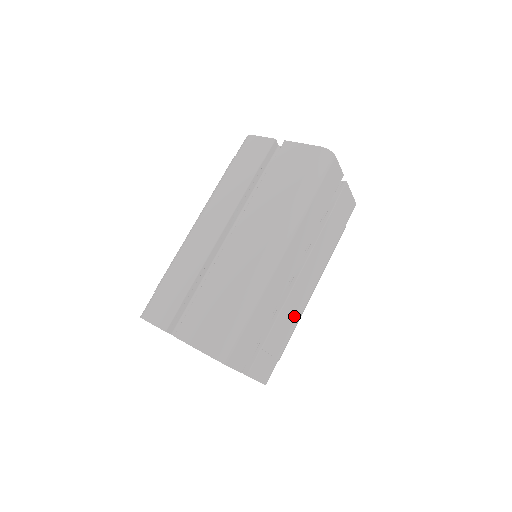
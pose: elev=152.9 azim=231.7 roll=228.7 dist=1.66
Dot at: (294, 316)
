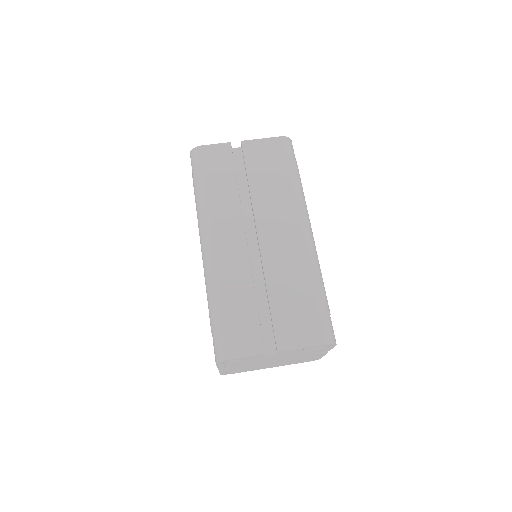
Dot at: occluded
